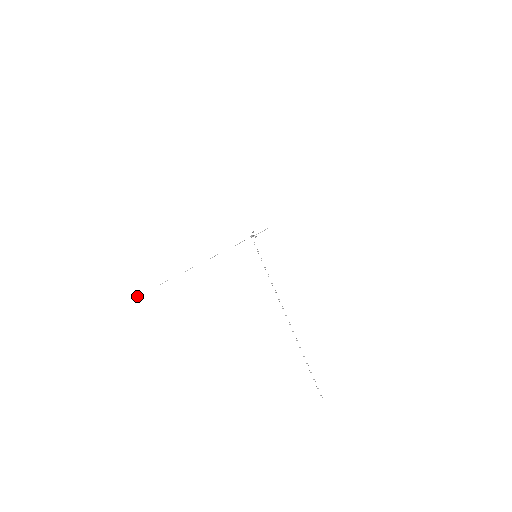
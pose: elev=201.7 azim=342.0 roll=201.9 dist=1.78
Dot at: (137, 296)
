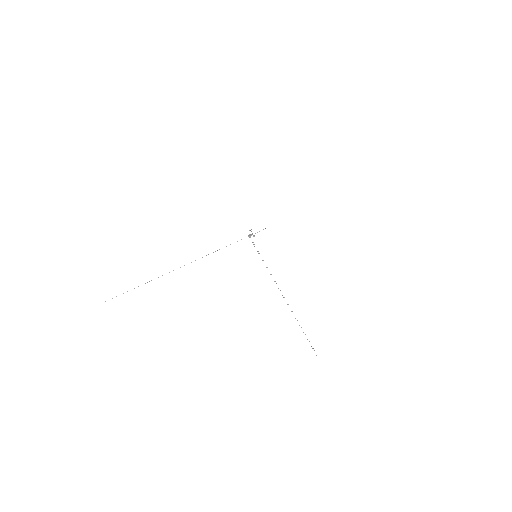
Dot at: occluded
